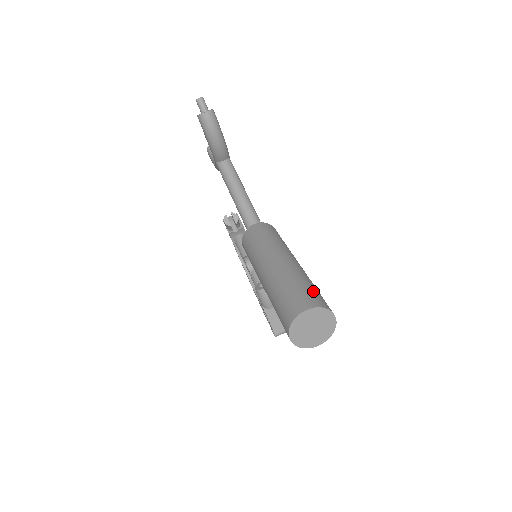
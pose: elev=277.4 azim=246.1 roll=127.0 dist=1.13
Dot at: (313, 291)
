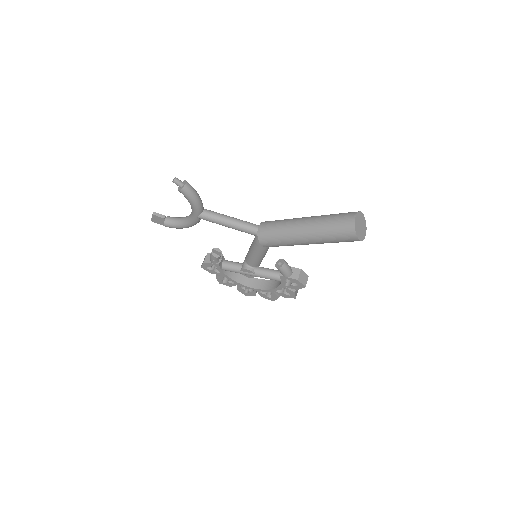
Dot at: (343, 213)
